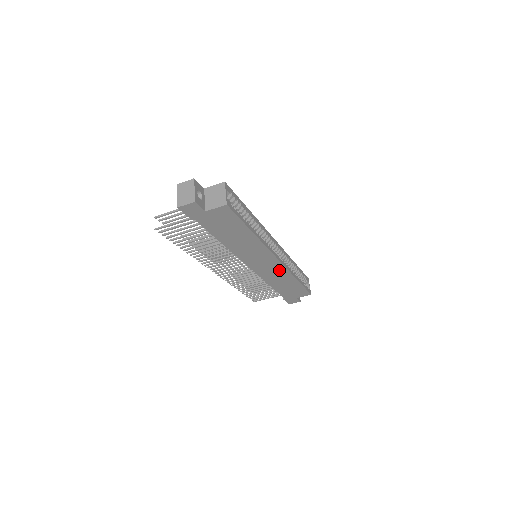
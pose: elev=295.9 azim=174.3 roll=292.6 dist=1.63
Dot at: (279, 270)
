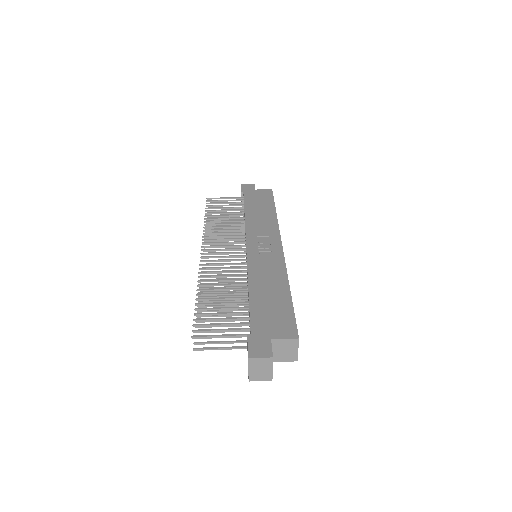
Dot at: occluded
